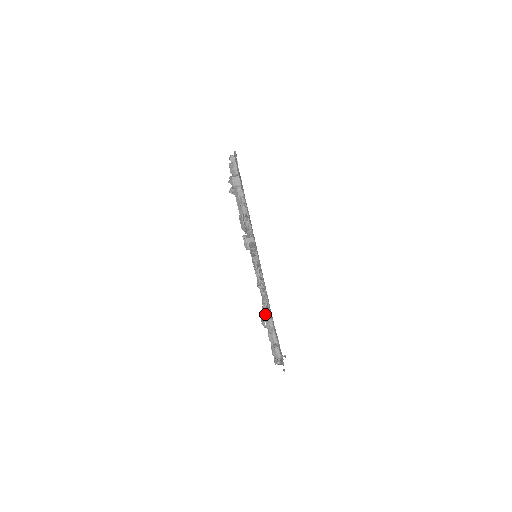
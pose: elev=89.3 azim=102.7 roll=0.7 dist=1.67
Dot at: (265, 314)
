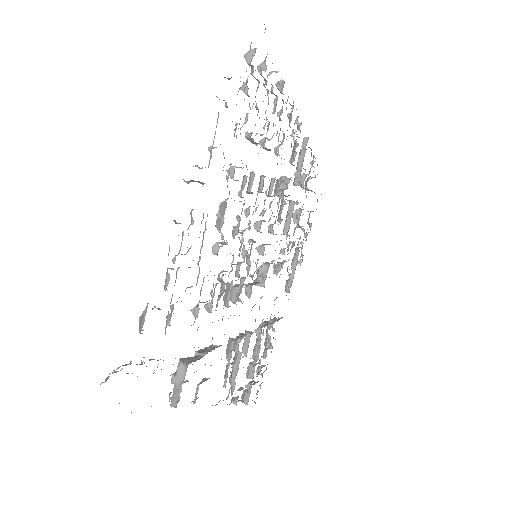
Dot at: (278, 82)
